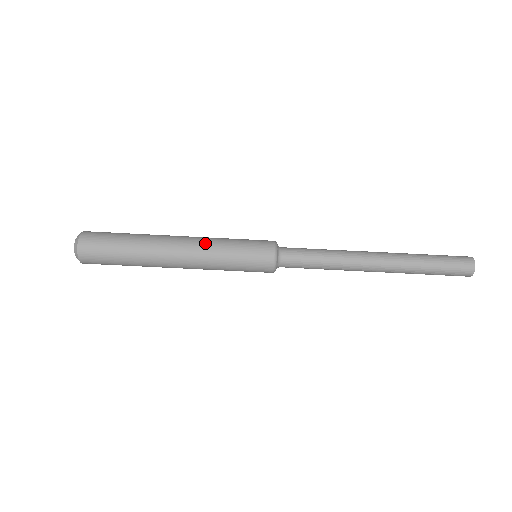
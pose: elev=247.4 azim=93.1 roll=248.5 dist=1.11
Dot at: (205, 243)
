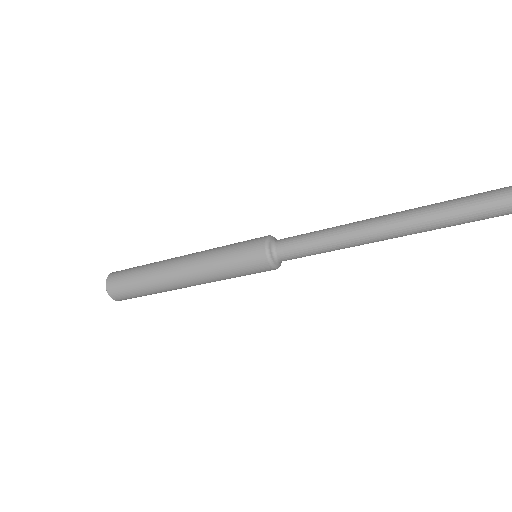
Dot at: (204, 274)
